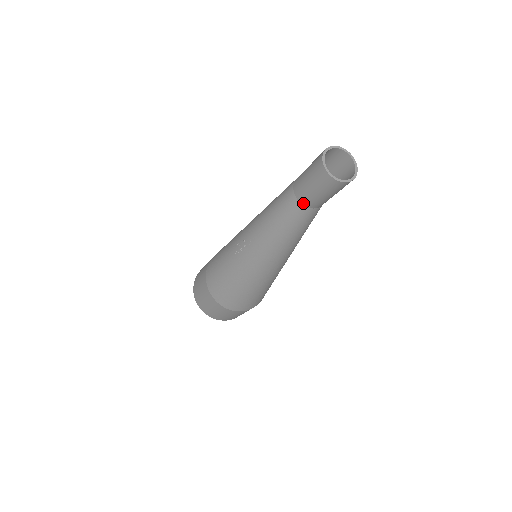
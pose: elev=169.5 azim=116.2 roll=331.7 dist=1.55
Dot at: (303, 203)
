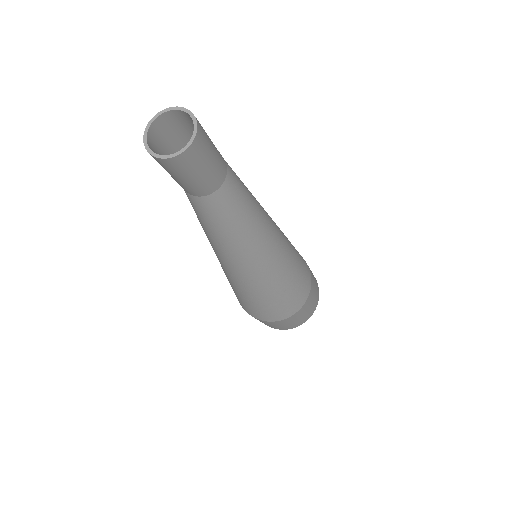
Dot at: (184, 190)
